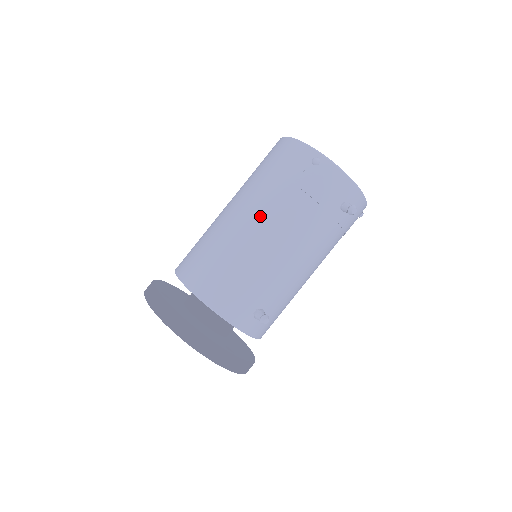
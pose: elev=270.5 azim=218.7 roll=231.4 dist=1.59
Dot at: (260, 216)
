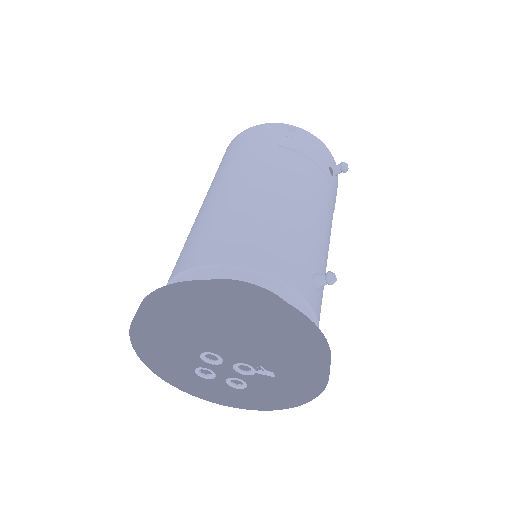
Dot at: (266, 177)
